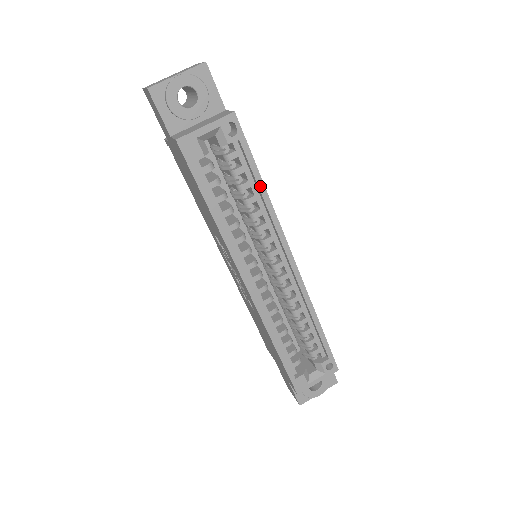
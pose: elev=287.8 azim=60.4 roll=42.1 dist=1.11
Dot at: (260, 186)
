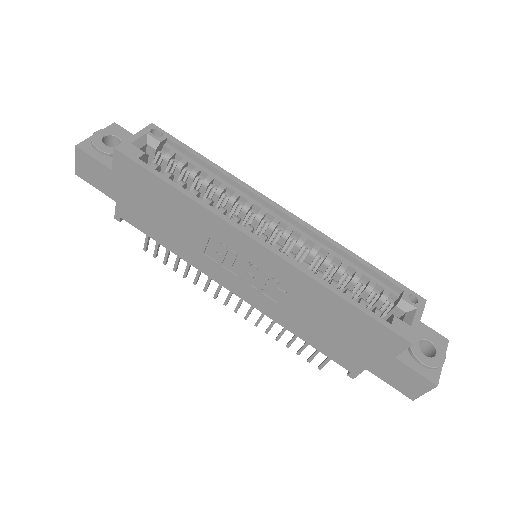
Dot at: (208, 163)
